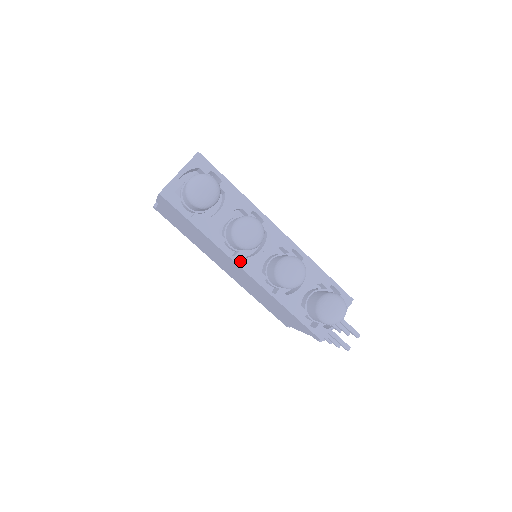
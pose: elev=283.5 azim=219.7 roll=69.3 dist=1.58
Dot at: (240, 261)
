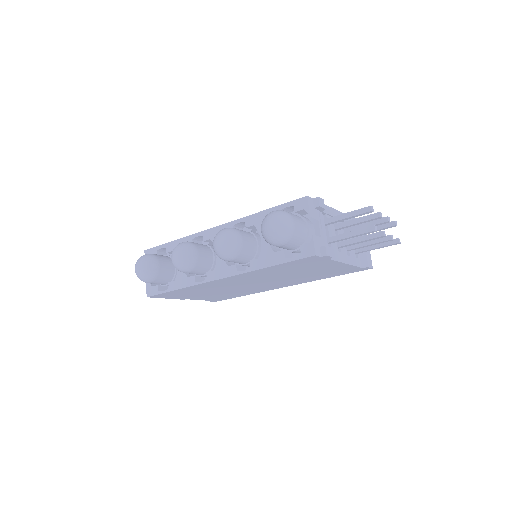
Dot at: (212, 277)
